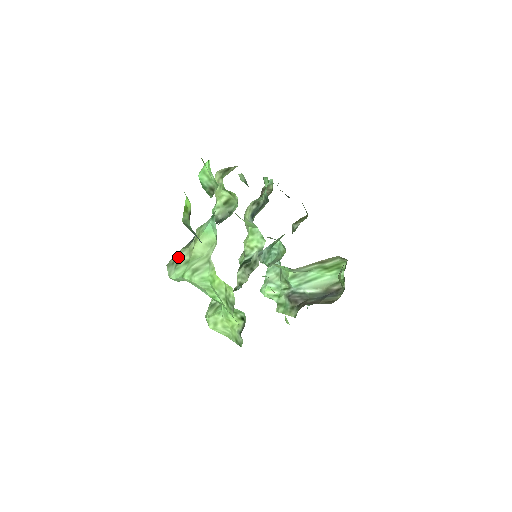
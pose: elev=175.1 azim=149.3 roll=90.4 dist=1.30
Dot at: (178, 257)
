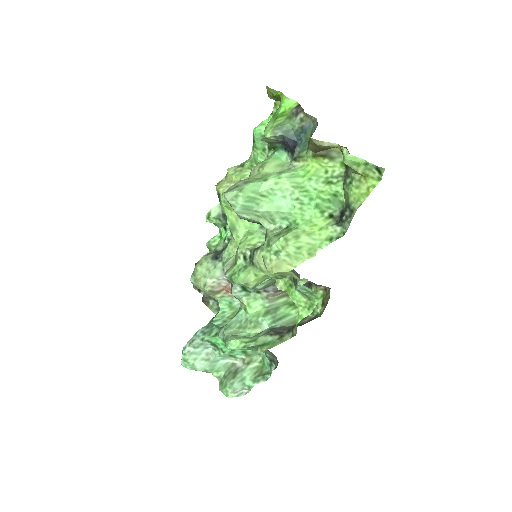
Dot at: (242, 181)
